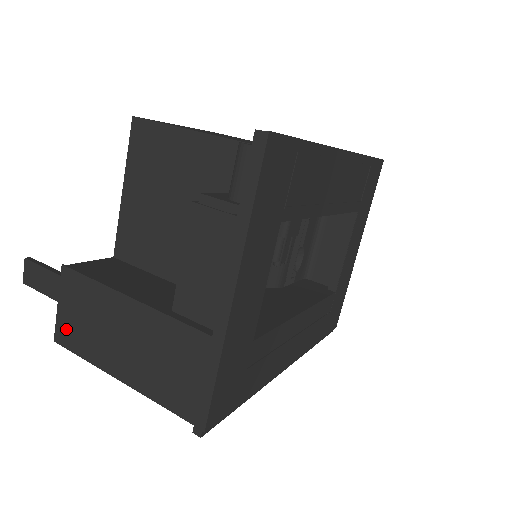
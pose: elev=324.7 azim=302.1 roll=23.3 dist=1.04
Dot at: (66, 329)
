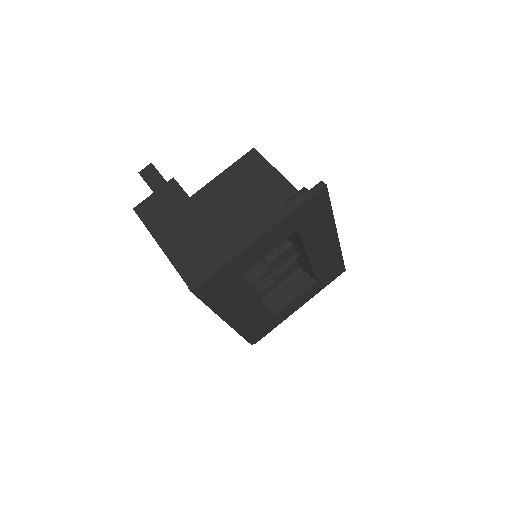
Dot at: (147, 207)
